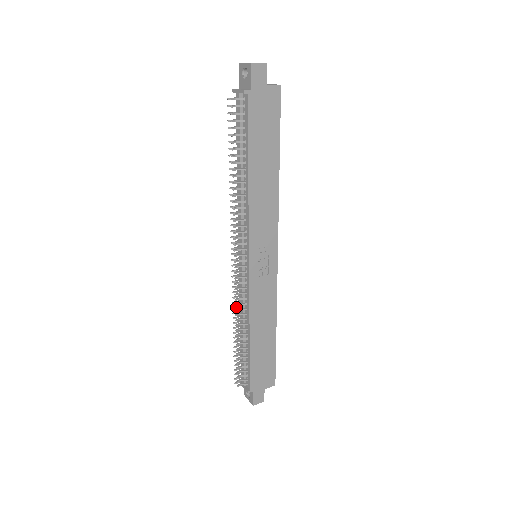
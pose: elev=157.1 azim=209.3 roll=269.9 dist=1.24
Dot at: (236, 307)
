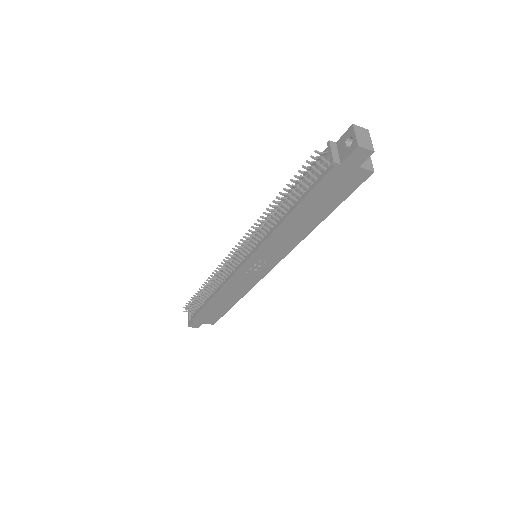
Dot at: (216, 274)
